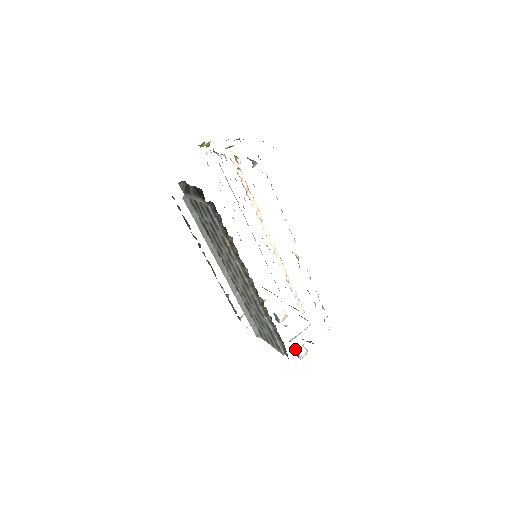
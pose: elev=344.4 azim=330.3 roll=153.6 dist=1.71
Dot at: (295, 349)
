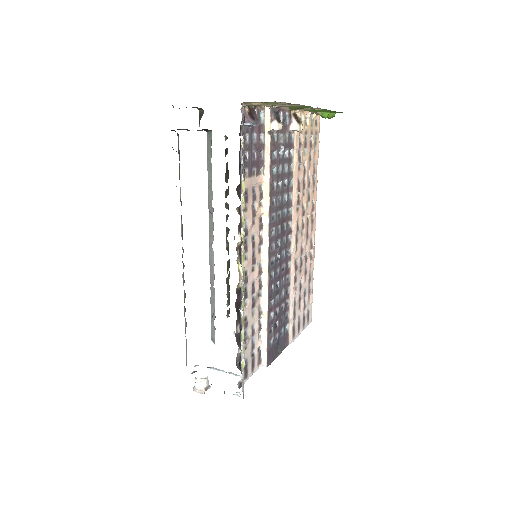
Dot at: occluded
